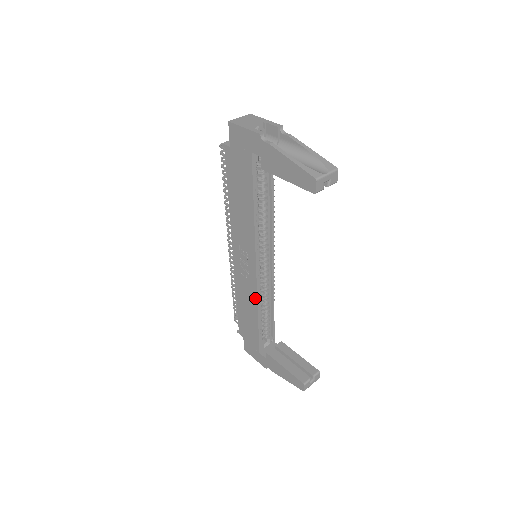
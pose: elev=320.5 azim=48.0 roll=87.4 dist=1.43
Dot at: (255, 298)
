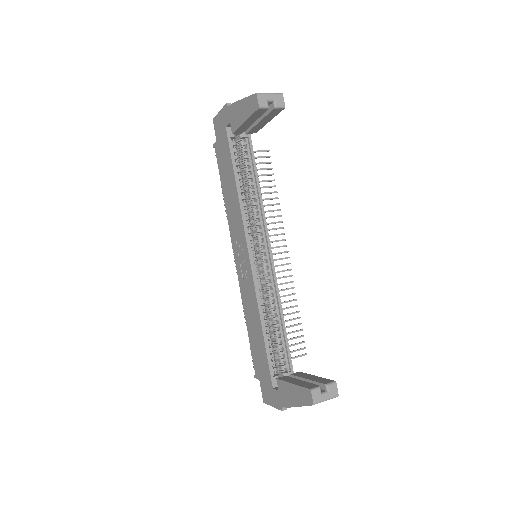
Dot at: (255, 298)
